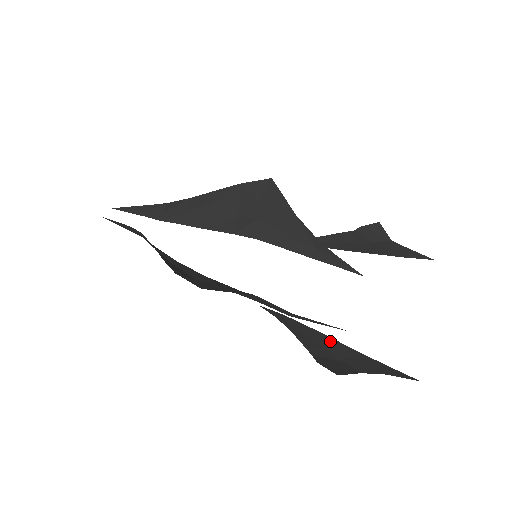
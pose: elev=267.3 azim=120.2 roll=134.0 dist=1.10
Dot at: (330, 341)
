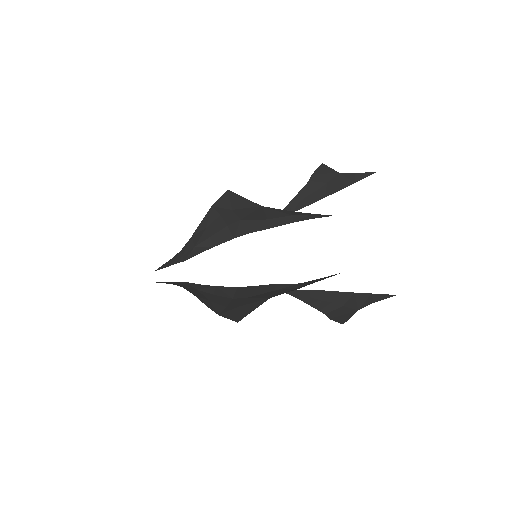
Dot at: (331, 294)
